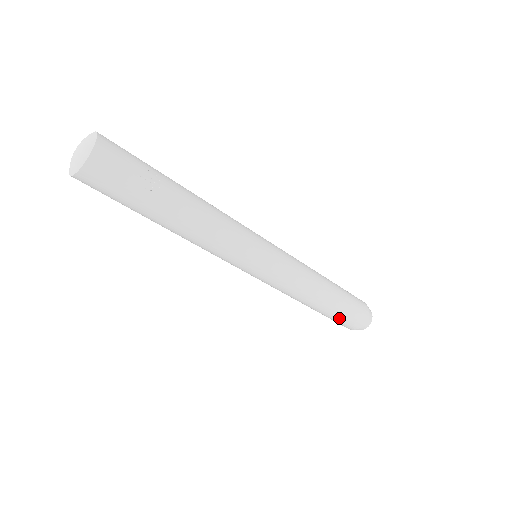
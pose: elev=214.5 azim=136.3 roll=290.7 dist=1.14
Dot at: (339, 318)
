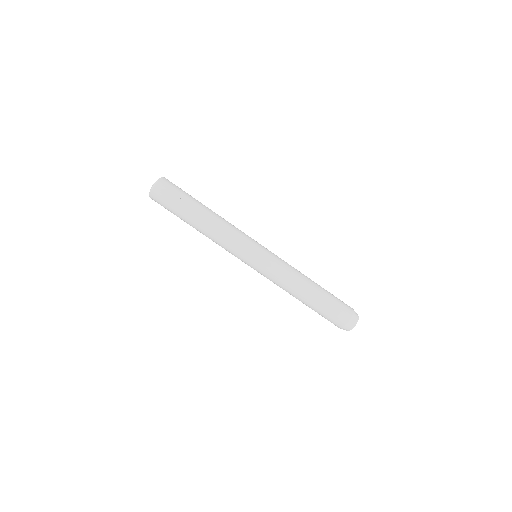
Dot at: (321, 314)
